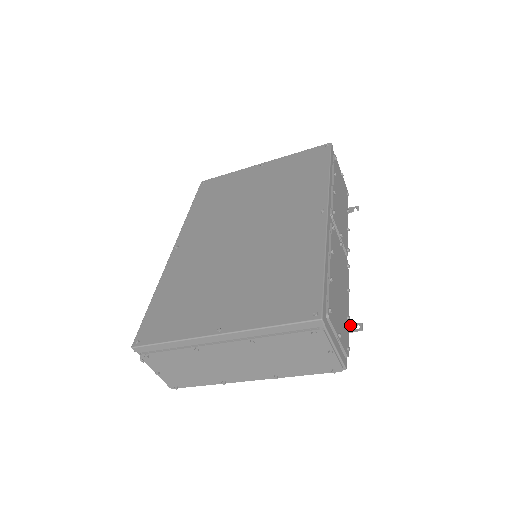
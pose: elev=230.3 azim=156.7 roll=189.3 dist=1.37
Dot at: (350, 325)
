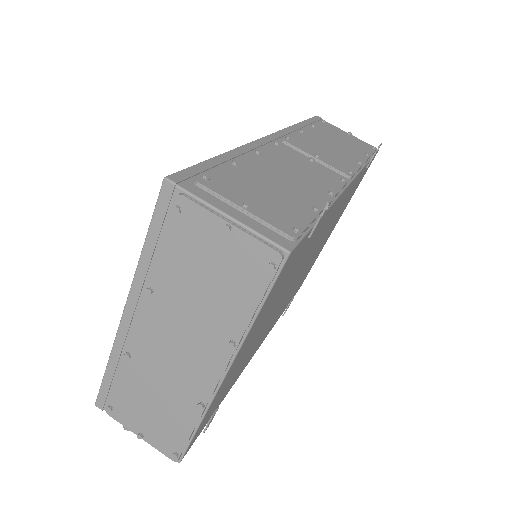
Dot at: occluded
